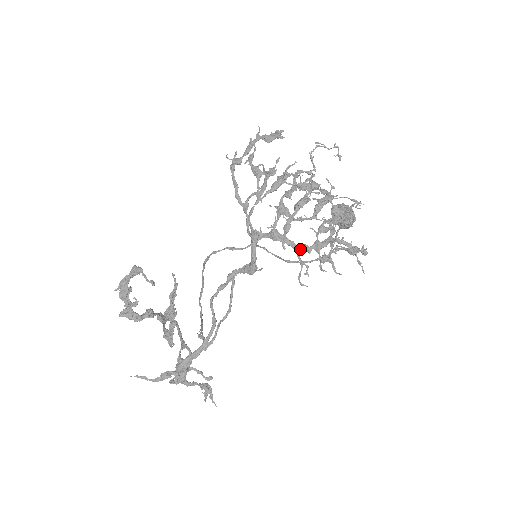
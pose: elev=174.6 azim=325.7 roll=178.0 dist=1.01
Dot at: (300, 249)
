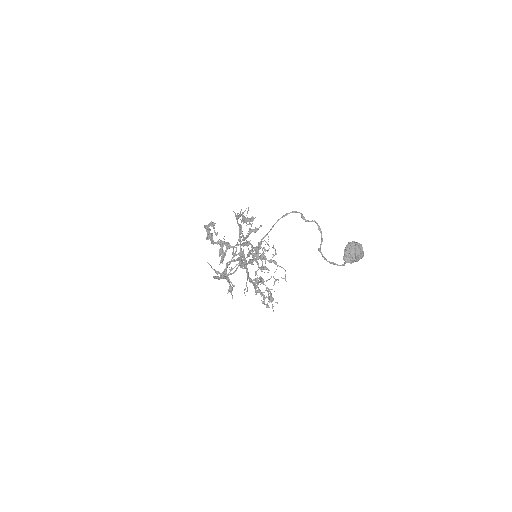
Dot at: occluded
